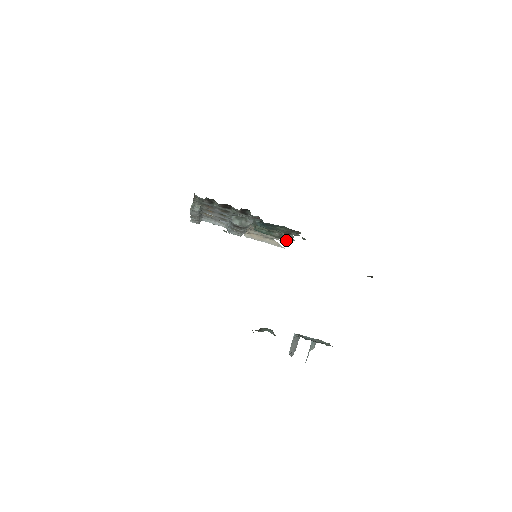
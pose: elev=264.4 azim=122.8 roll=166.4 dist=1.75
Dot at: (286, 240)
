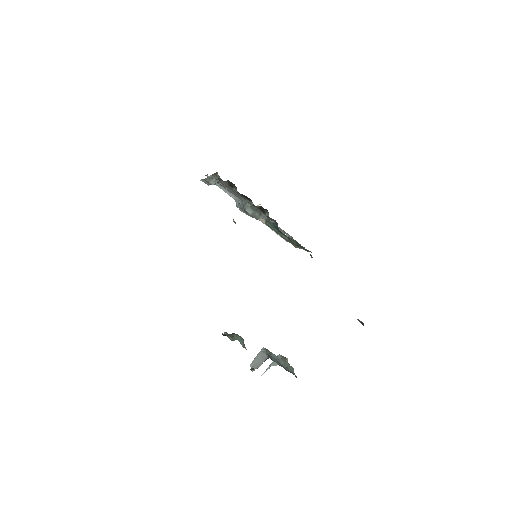
Dot at: (292, 244)
